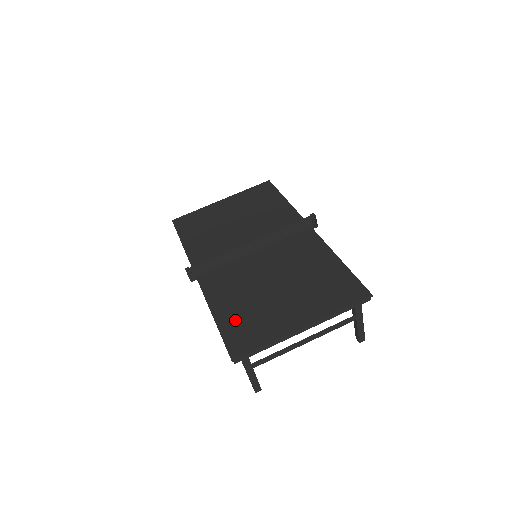
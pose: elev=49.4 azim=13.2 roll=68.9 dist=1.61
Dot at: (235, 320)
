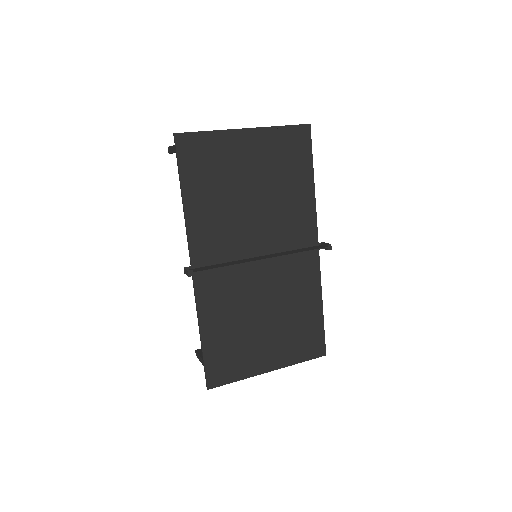
Dot at: (220, 347)
